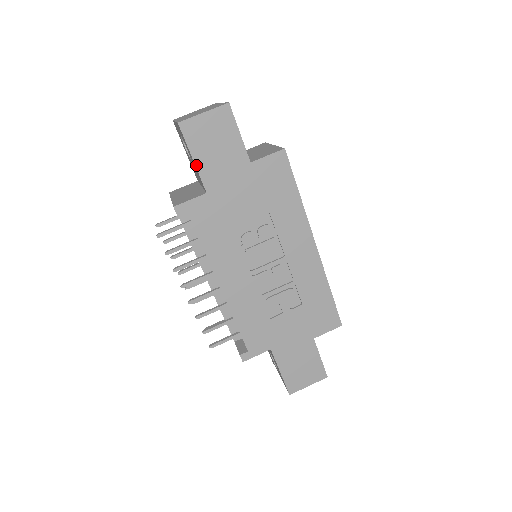
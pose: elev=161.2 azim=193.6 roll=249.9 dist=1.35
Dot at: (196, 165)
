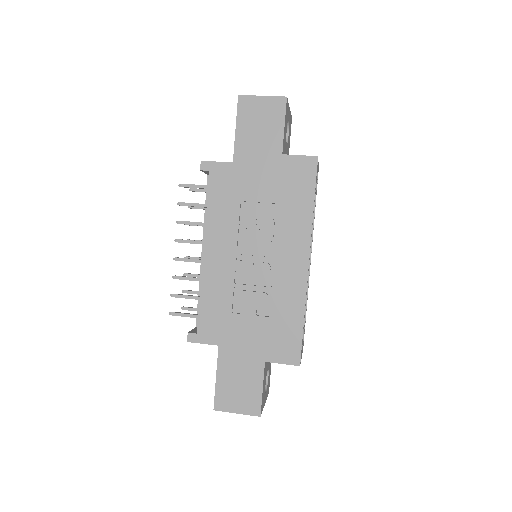
Dot at: (236, 135)
